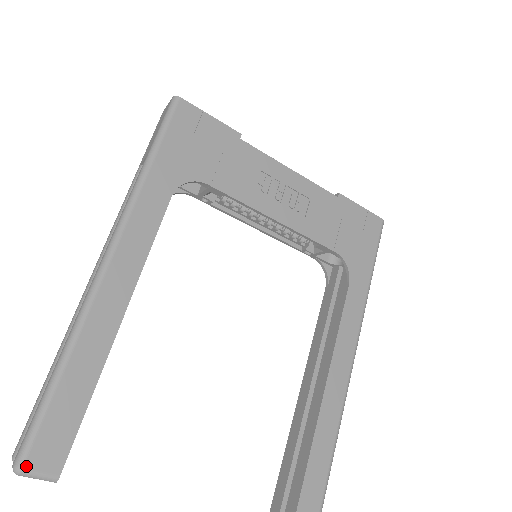
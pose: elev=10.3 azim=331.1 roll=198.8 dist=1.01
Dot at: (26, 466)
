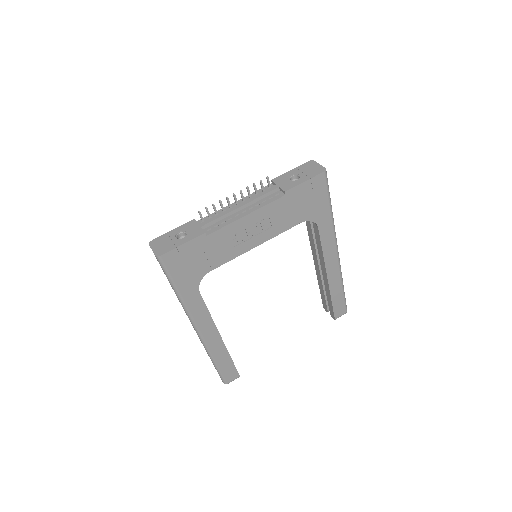
Dot at: (228, 383)
